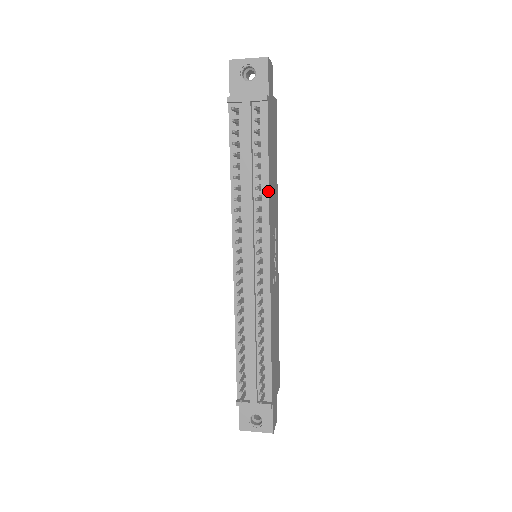
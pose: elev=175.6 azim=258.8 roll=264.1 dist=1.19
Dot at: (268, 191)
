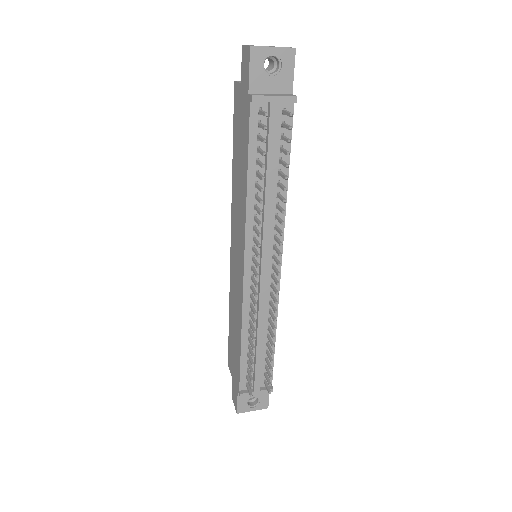
Dot at: (286, 198)
